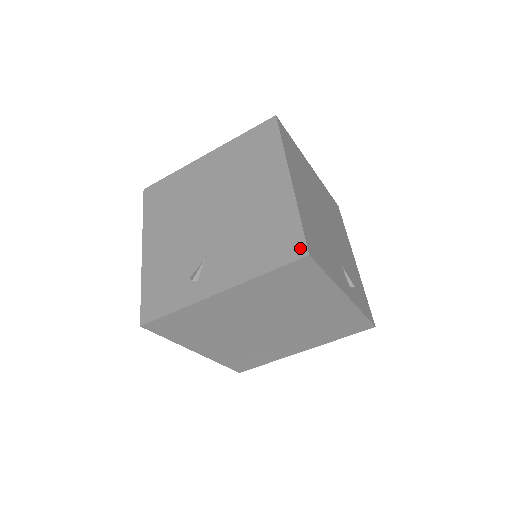
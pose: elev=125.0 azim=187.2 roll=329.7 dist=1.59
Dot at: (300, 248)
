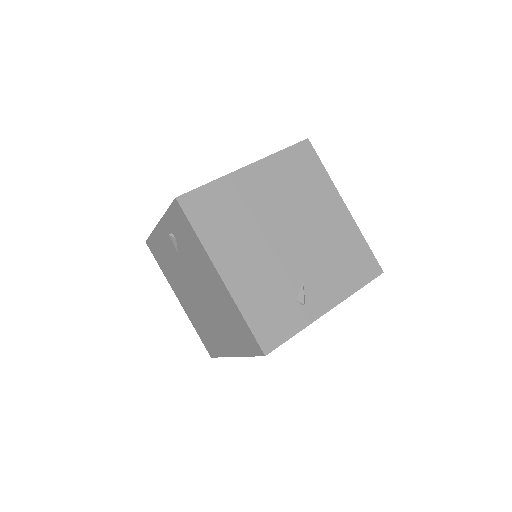
Dot at: (376, 267)
